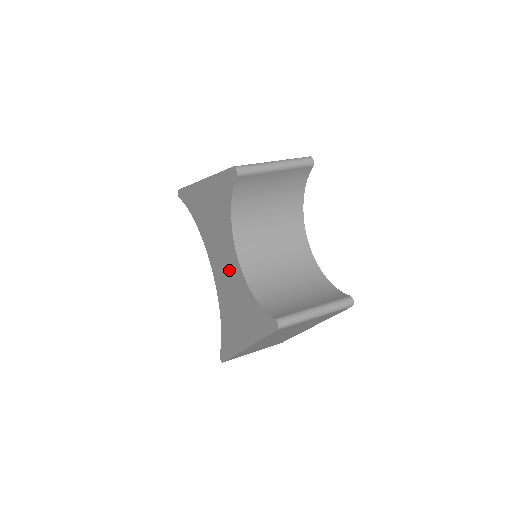
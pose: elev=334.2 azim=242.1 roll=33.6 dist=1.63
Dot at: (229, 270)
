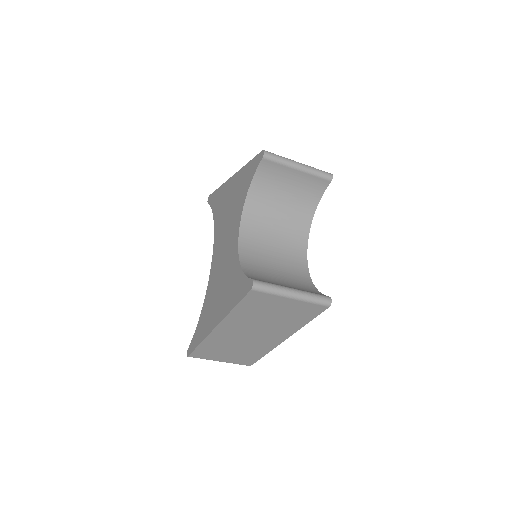
Dot at: (227, 250)
